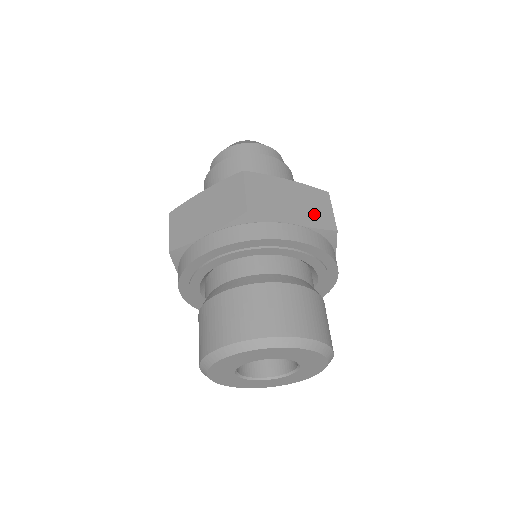
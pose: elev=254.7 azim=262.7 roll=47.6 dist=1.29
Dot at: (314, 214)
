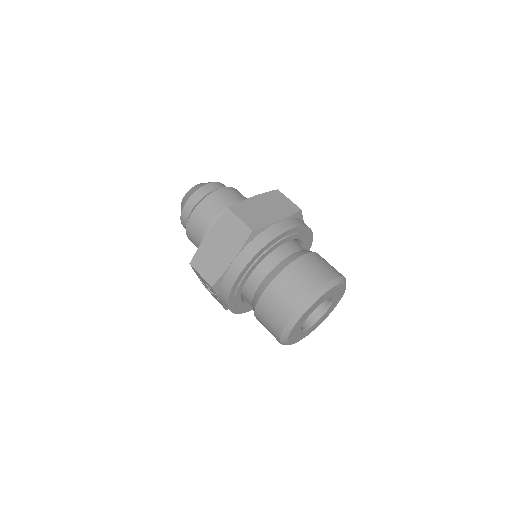
Dot at: (282, 208)
